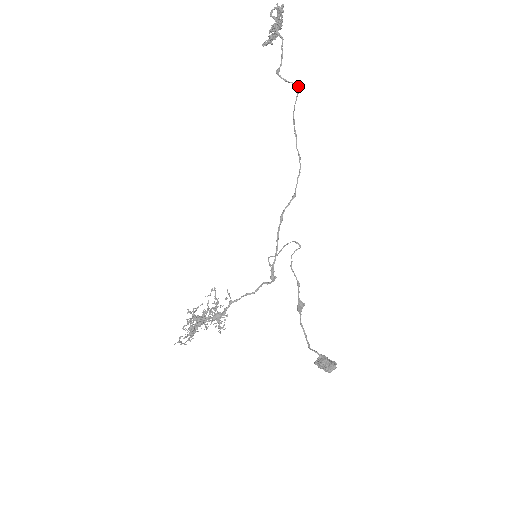
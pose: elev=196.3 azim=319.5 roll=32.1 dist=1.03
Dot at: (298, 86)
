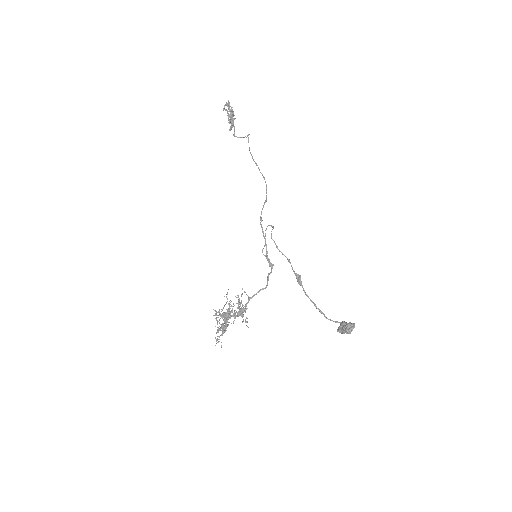
Dot at: (247, 135)
